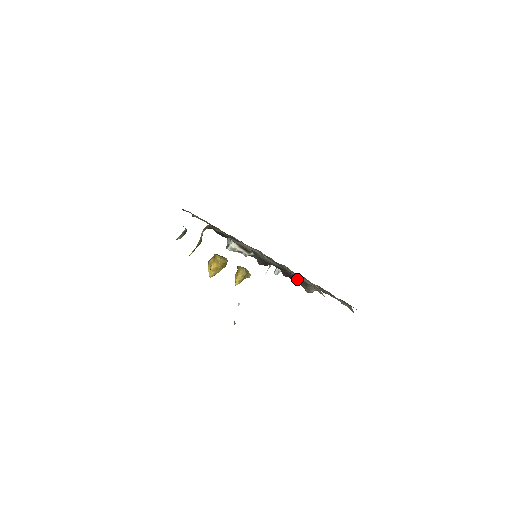
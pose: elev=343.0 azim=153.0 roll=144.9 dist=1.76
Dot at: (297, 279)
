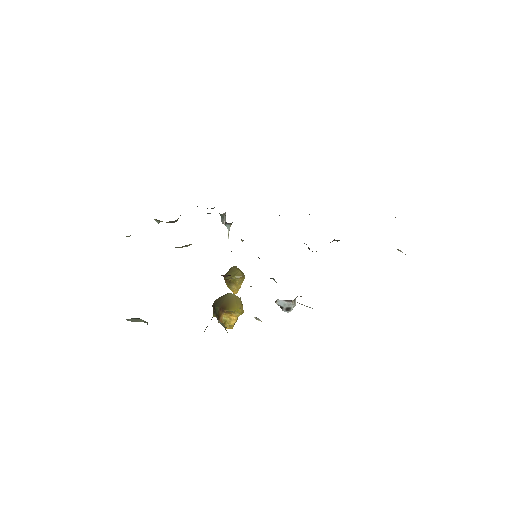
Dot at: (330, 242)
